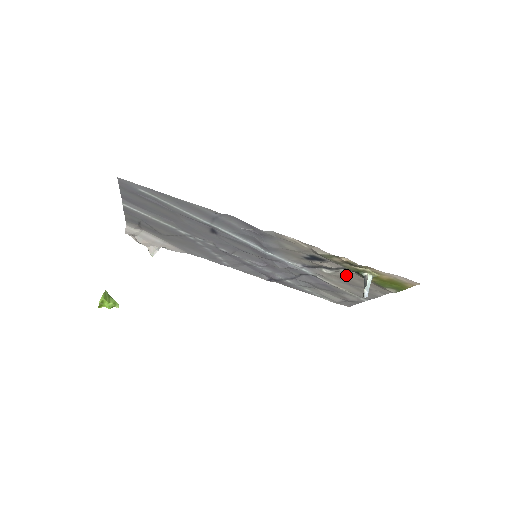
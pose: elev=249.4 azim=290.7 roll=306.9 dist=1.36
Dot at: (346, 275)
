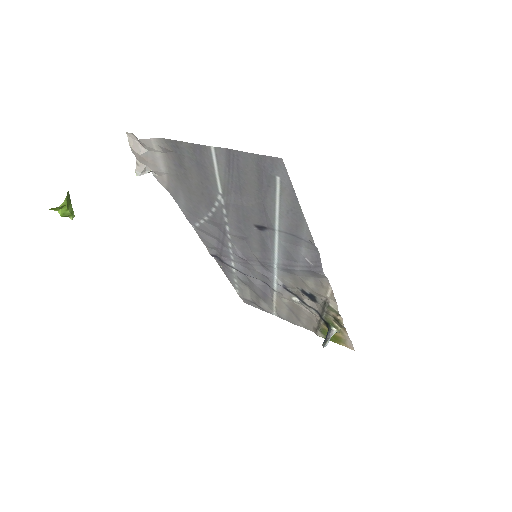
Dot at: (306, 310)
